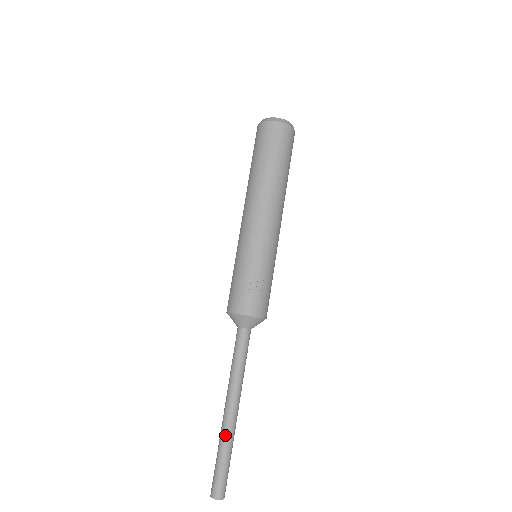
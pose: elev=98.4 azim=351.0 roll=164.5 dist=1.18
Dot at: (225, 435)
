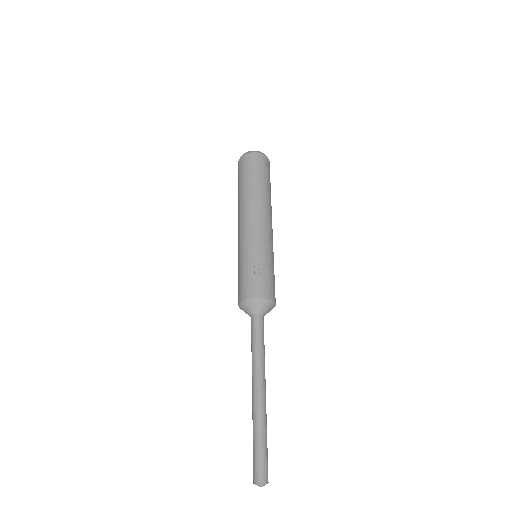
Dot at: (257, 415)
